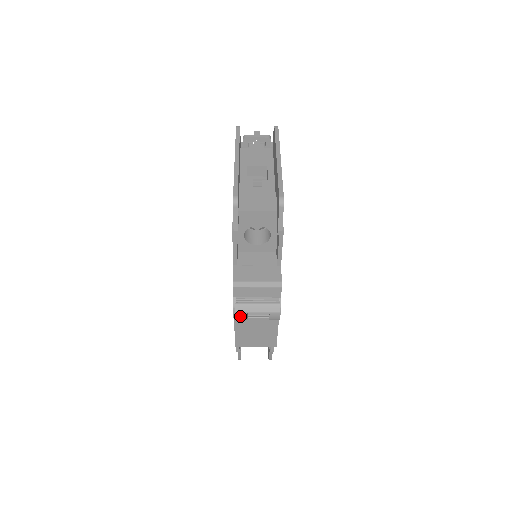
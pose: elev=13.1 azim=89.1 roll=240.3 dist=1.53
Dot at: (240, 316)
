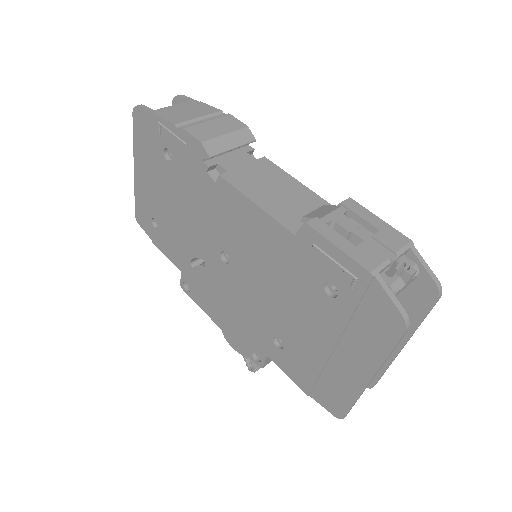
Dot at: occluded
